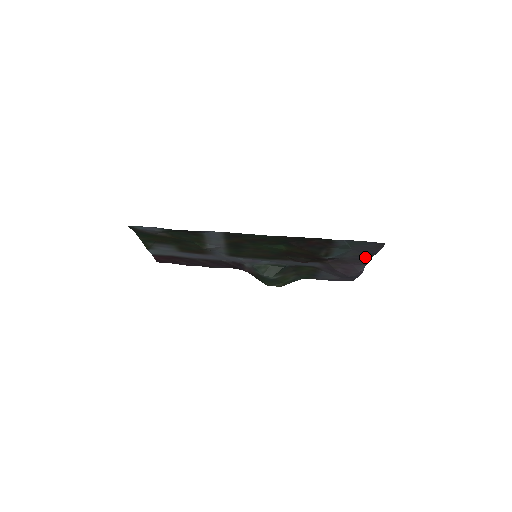
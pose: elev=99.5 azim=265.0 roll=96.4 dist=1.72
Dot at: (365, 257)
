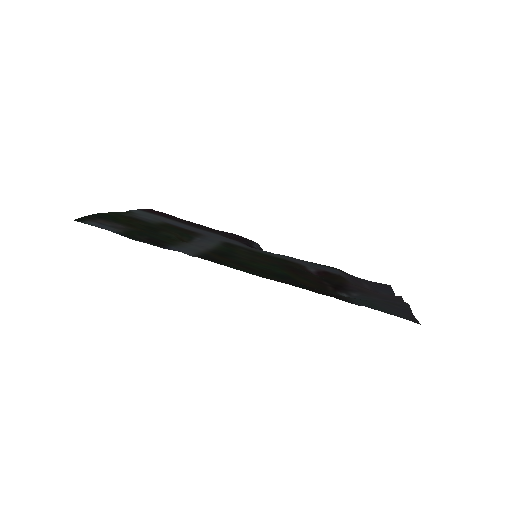
Dot at: (398, 302)
